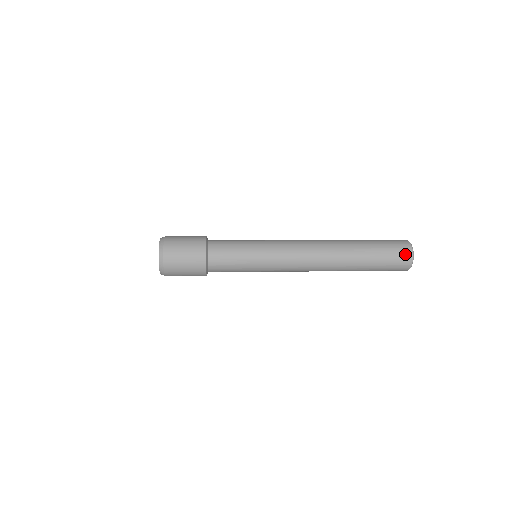
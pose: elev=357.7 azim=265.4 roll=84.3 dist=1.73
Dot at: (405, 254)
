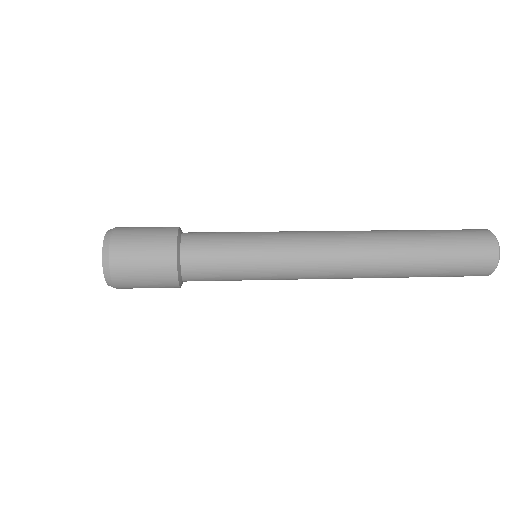
Dot at: (485, 267)
